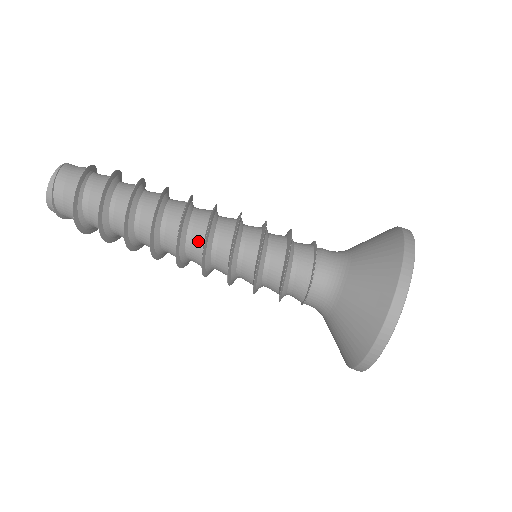
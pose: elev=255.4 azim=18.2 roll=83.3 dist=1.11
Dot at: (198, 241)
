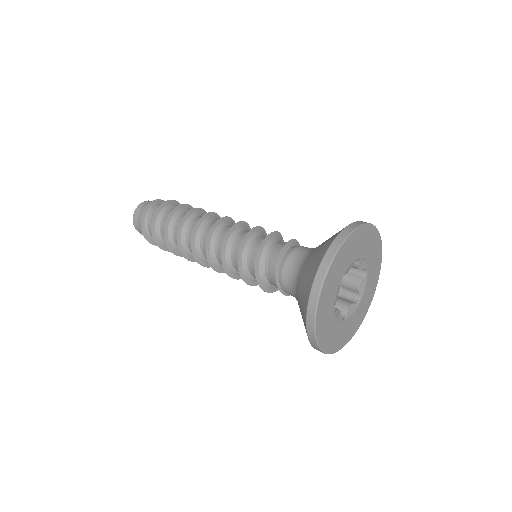
Dot at: occluded
